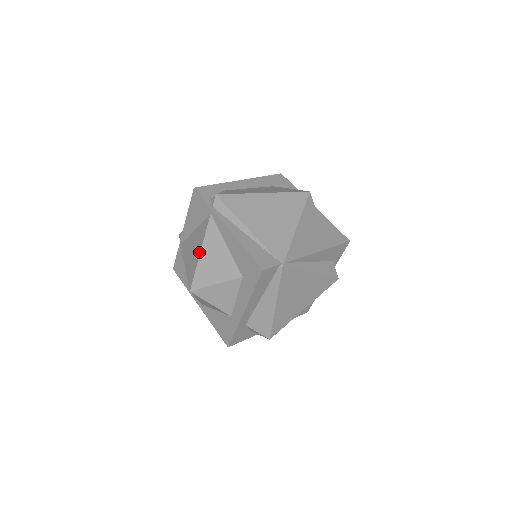
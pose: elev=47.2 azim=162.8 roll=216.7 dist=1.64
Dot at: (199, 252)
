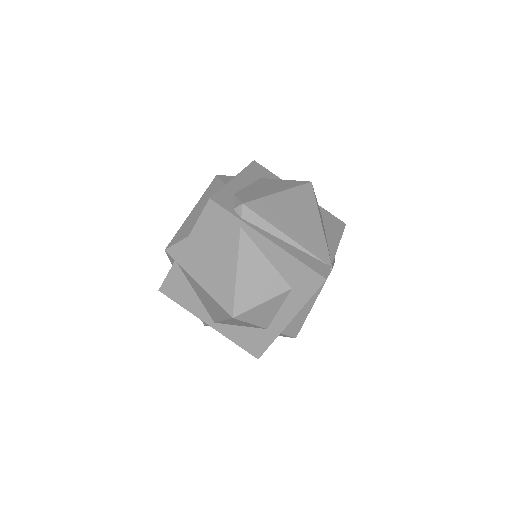
Dot at: (234, 272)
